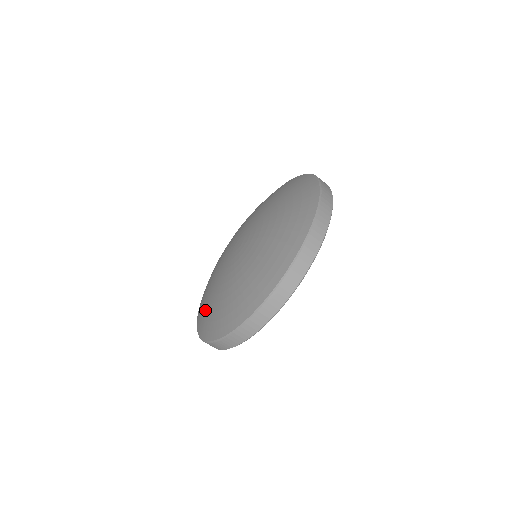
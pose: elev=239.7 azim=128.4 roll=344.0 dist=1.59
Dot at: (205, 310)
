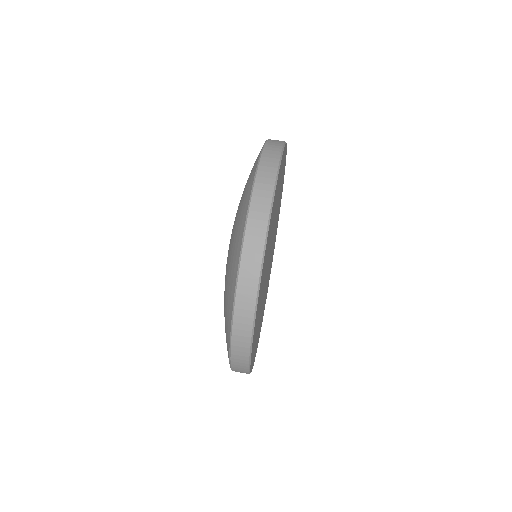
Dot at: (237, 222)
